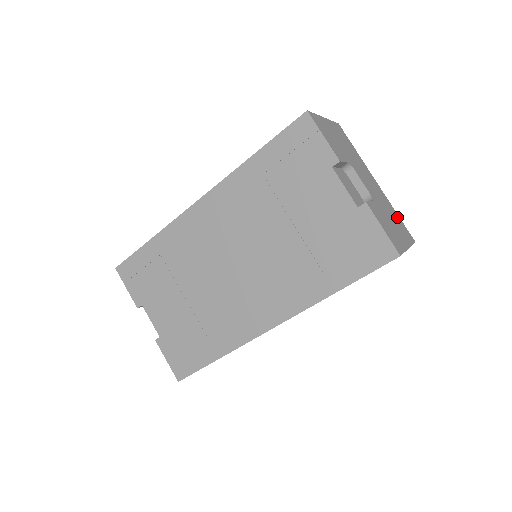
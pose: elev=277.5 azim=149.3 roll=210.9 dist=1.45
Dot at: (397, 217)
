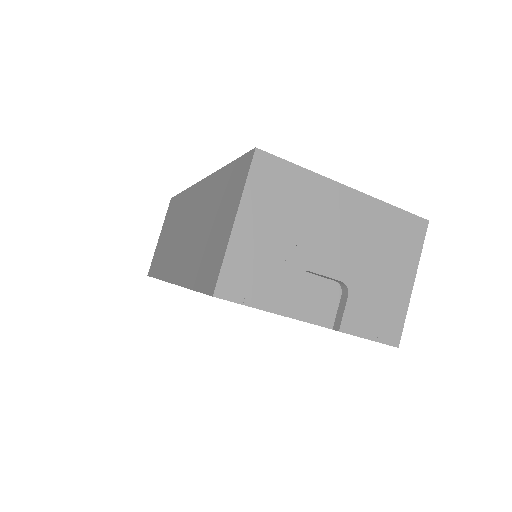
Dot at: (394, 221)
